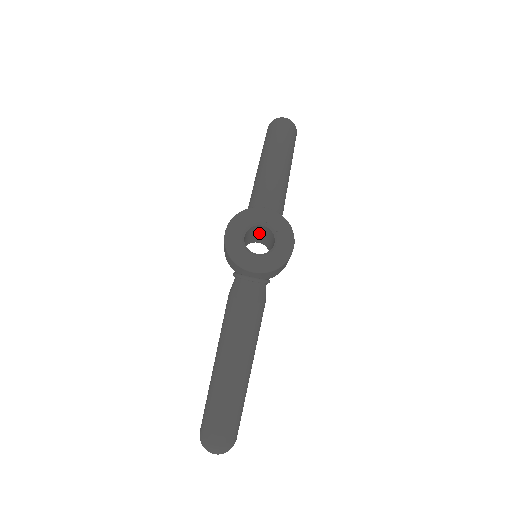
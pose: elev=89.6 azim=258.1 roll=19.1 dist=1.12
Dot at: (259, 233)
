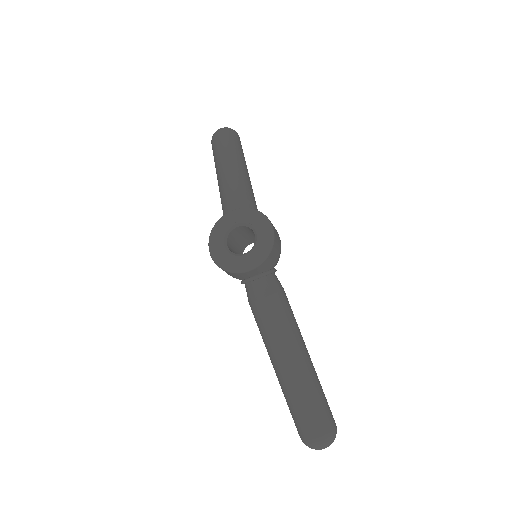
Dot at: (242, 235)
